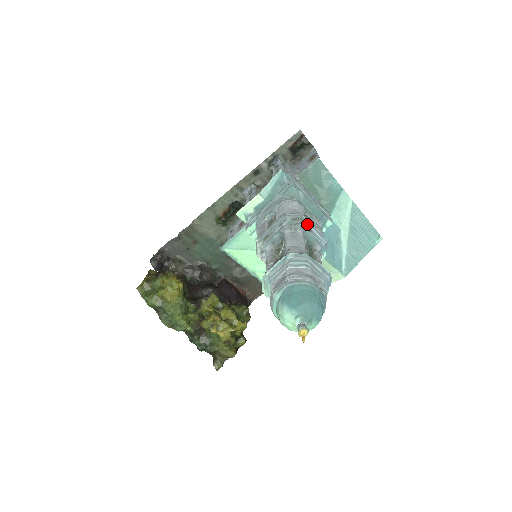
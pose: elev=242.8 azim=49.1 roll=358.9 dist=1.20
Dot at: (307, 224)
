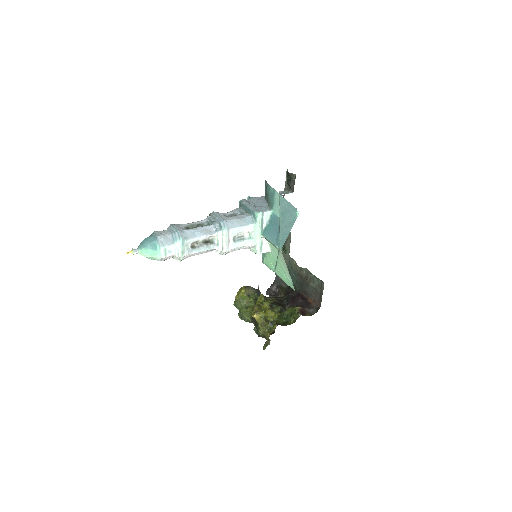
Dot at: (213, 215)
